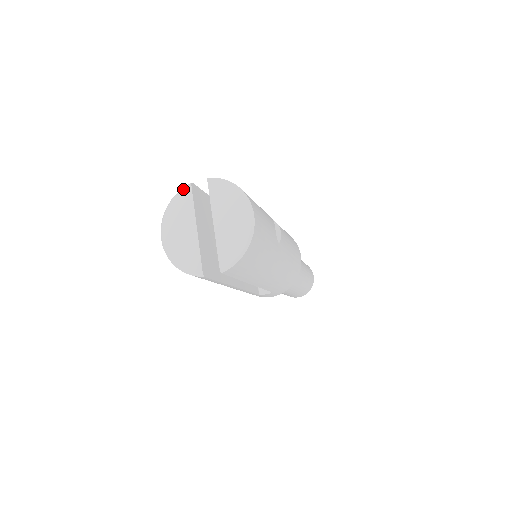
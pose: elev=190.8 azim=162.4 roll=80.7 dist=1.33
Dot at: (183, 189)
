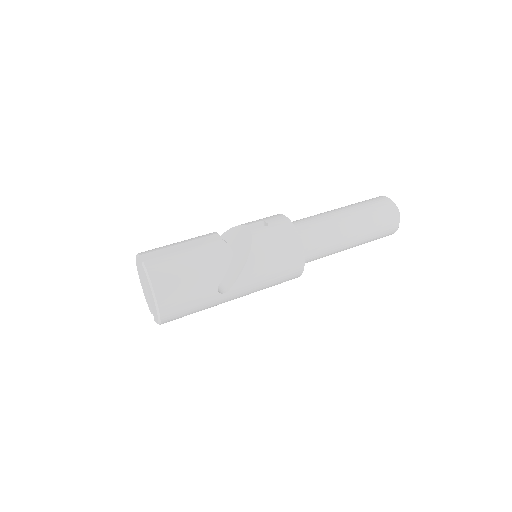
Dot at: (137, 256)
